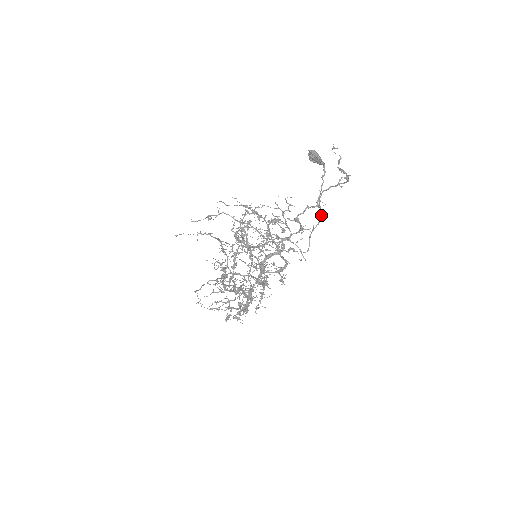
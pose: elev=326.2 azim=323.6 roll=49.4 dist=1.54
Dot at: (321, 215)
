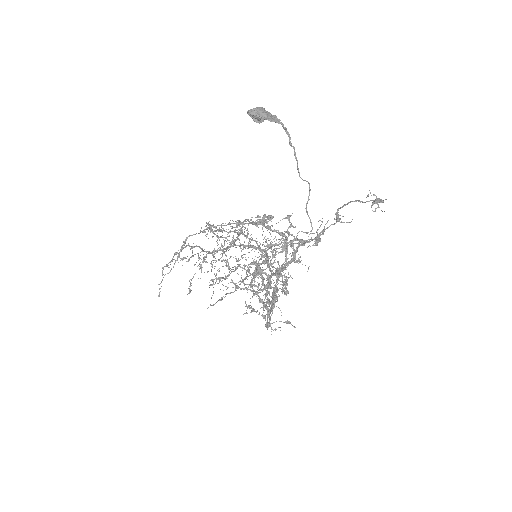
Dot at: occluded
